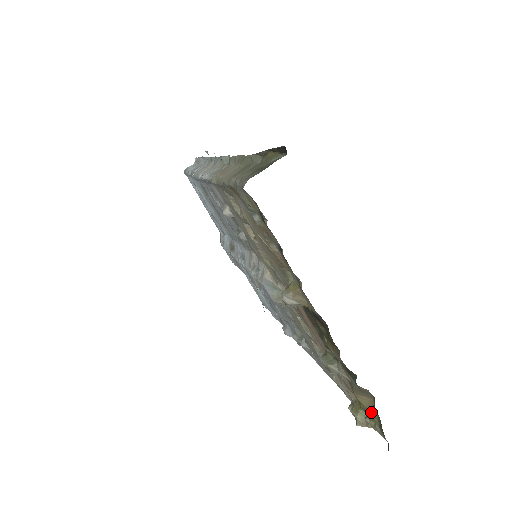
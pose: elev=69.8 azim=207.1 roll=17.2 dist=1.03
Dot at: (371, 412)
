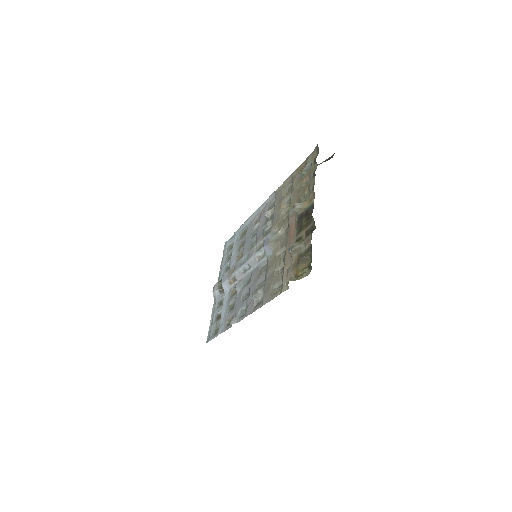
Dot at: (305, 268)
